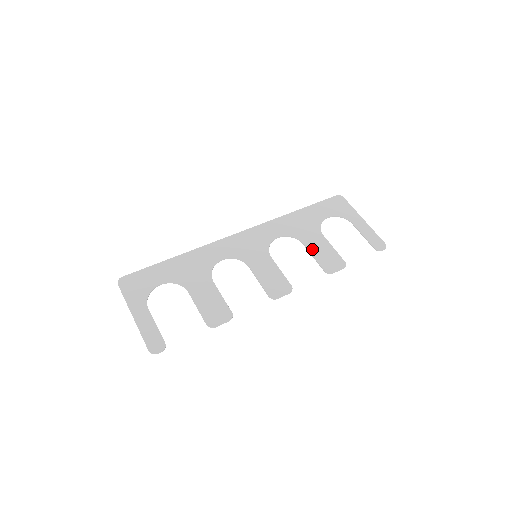
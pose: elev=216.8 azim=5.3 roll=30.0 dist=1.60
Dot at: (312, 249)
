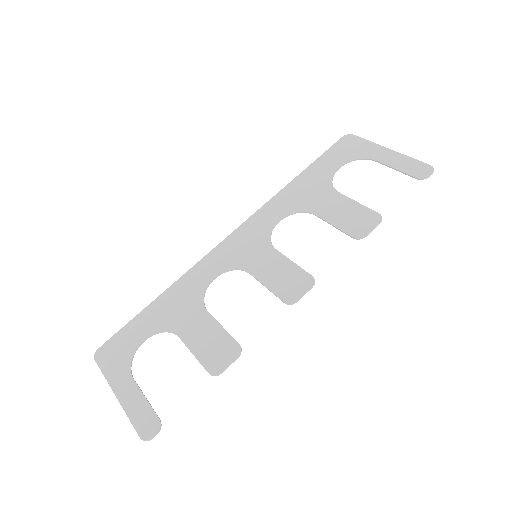
Dot at: (328, 216)
